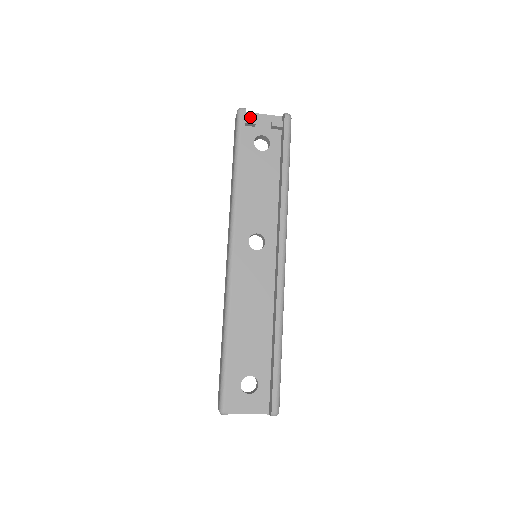
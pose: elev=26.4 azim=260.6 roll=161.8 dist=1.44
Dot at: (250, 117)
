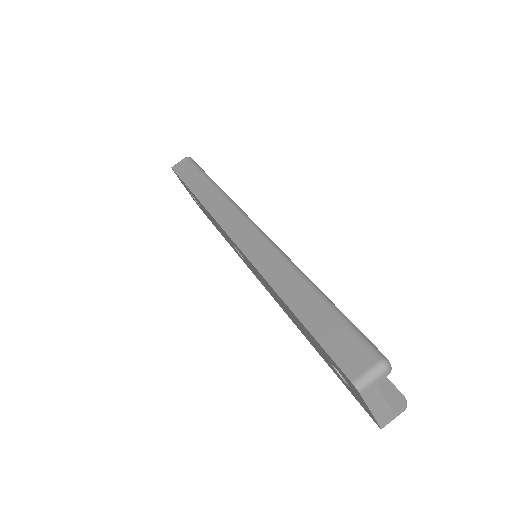
Dot at: occluded
